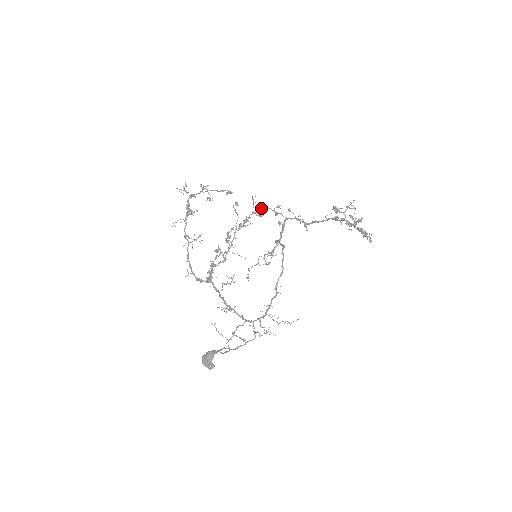
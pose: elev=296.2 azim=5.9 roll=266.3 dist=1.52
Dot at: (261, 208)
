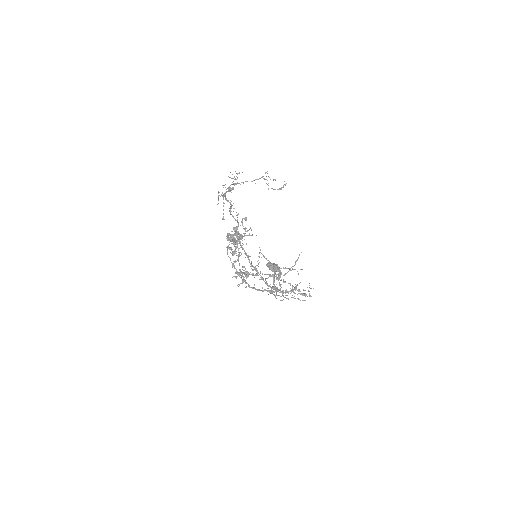
Dot at: occluded
